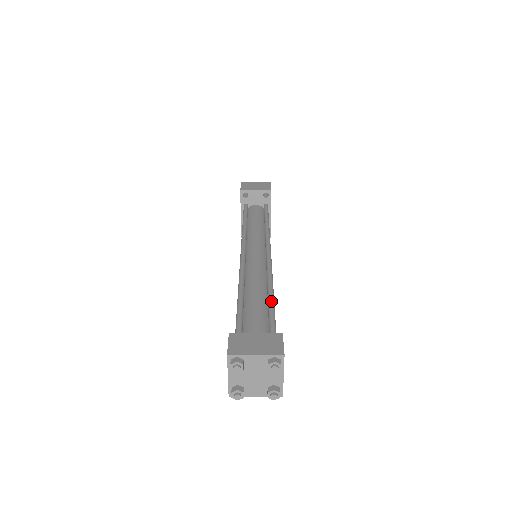
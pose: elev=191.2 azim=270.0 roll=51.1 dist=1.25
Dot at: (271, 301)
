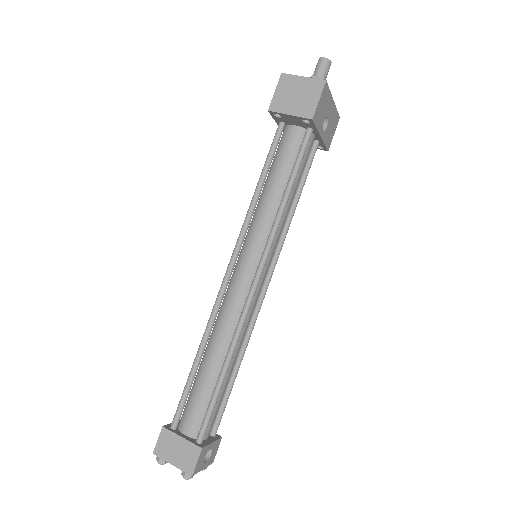
Dot at: (217, 386)
